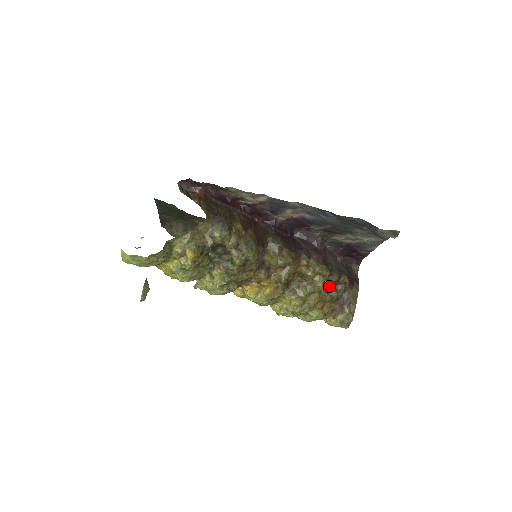
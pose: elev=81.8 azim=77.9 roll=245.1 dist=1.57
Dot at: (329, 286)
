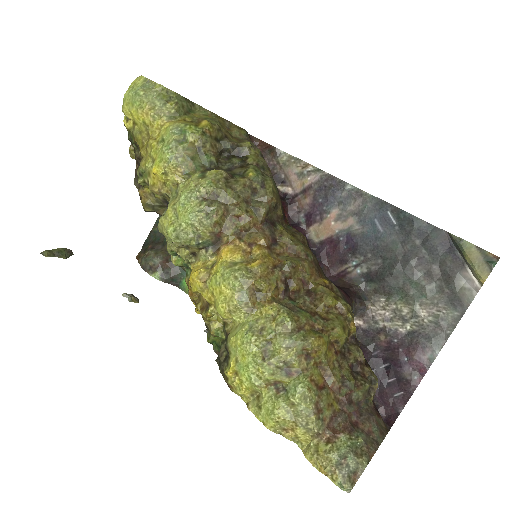
Dot at: (345, 359)
